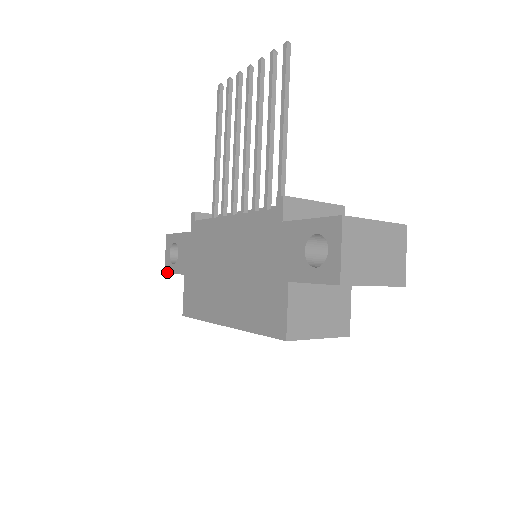
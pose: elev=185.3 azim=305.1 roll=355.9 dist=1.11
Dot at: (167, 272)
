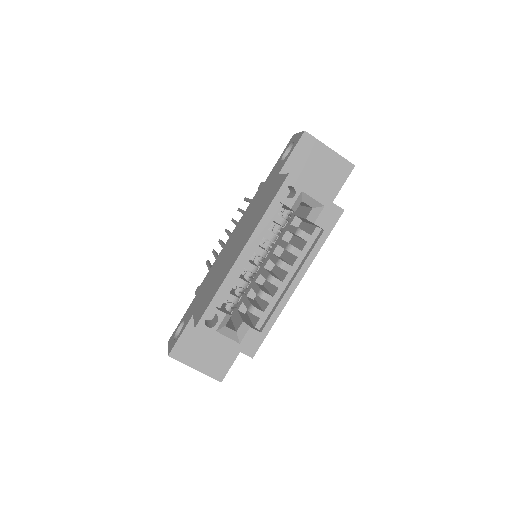
Dot at: (171, 349)
